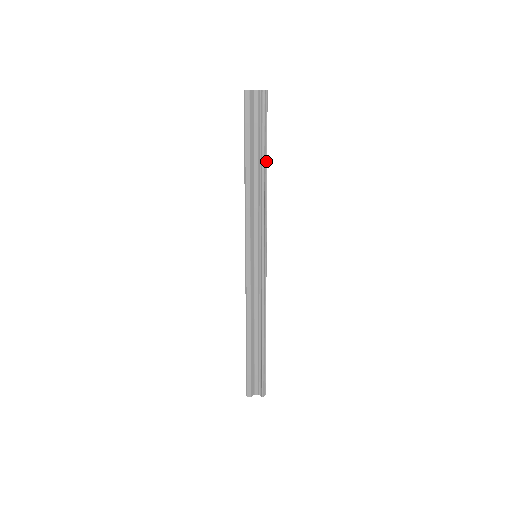
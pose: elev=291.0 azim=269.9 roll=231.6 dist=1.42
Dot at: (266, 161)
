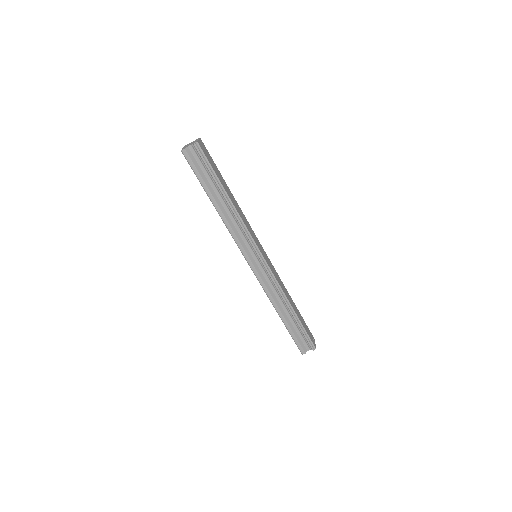
Dot at: (224, 190)
